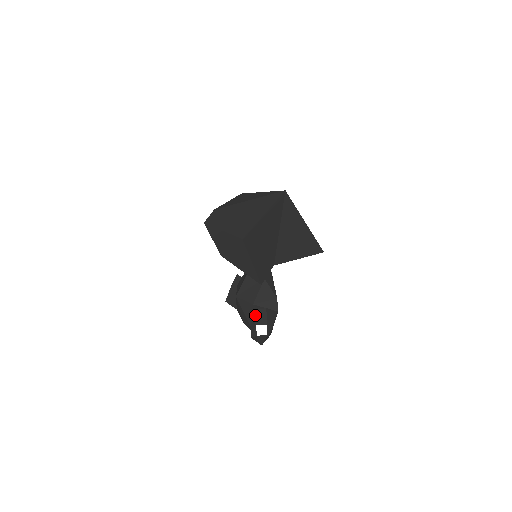
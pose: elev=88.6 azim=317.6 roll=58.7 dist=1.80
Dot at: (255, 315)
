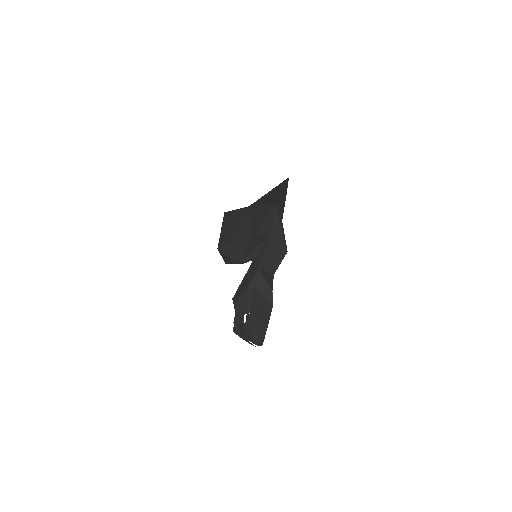
Dot at: (242, 301)
